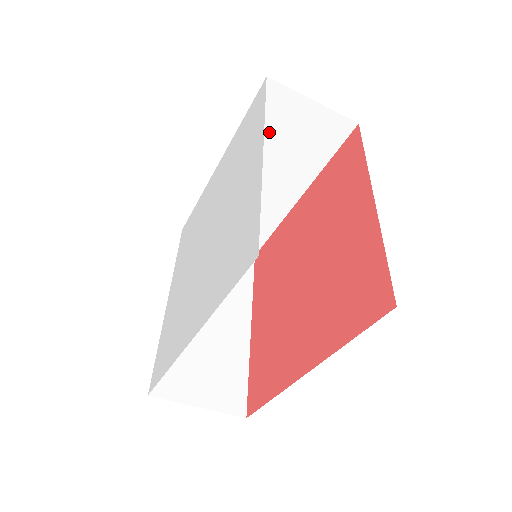
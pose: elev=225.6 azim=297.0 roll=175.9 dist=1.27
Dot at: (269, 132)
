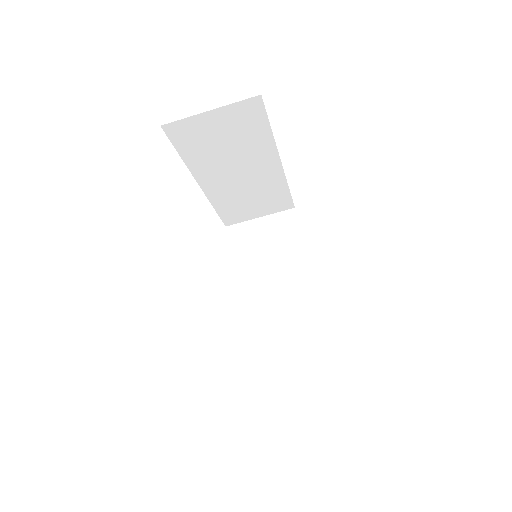
Dot at: (205, 148)
